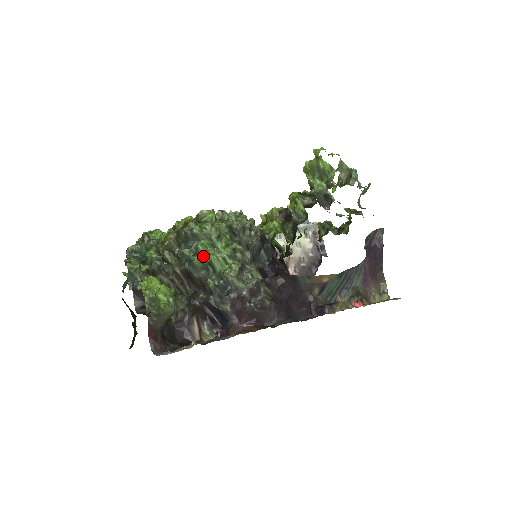
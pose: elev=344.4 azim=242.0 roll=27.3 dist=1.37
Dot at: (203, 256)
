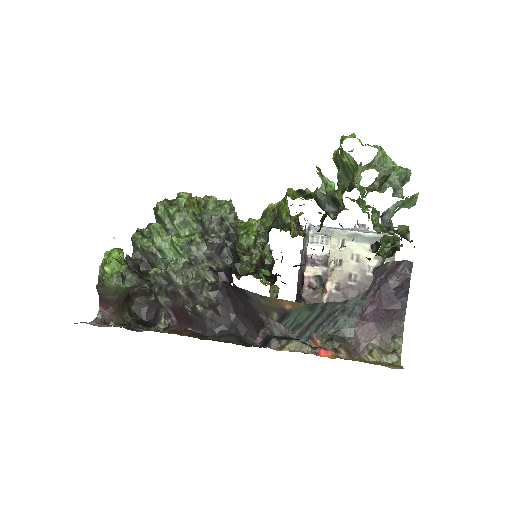
Dot at: (153, 240)
